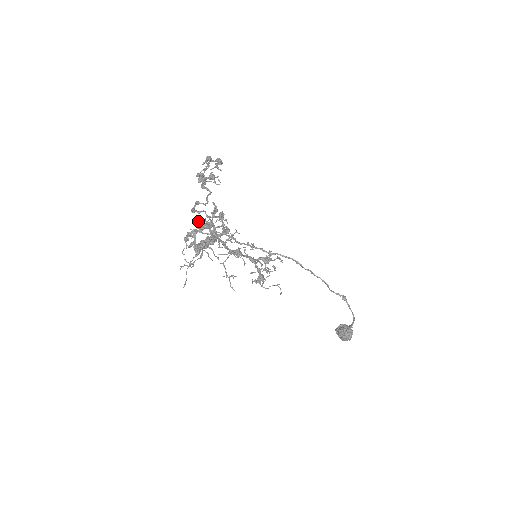
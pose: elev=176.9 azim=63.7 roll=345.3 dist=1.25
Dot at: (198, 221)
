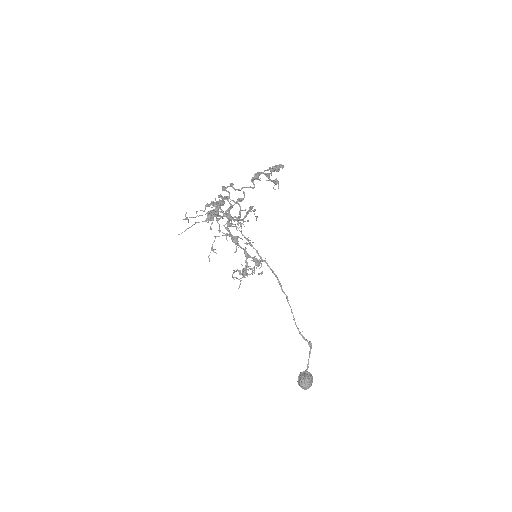
Dot at: (221, 197)
